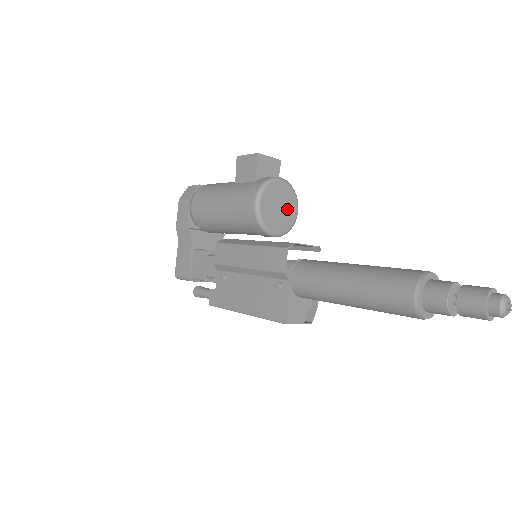
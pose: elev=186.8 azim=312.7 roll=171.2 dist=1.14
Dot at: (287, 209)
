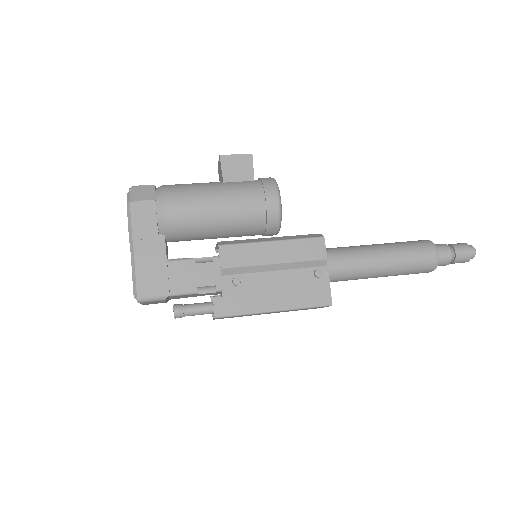
Dot at: occluded
